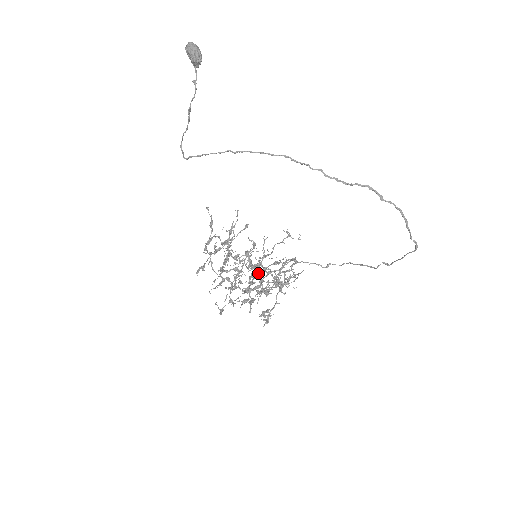
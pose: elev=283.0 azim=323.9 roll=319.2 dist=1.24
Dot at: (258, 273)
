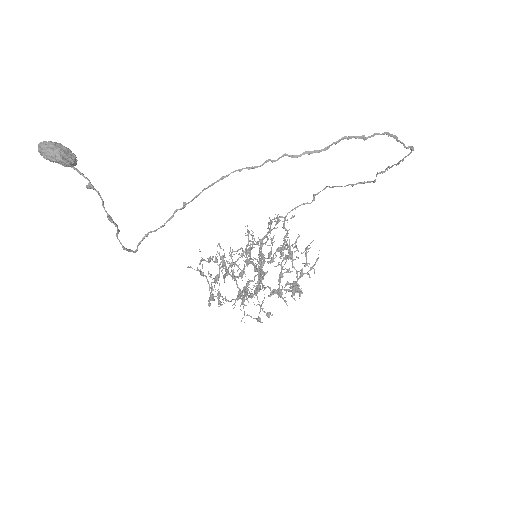
Dot at: occluded
